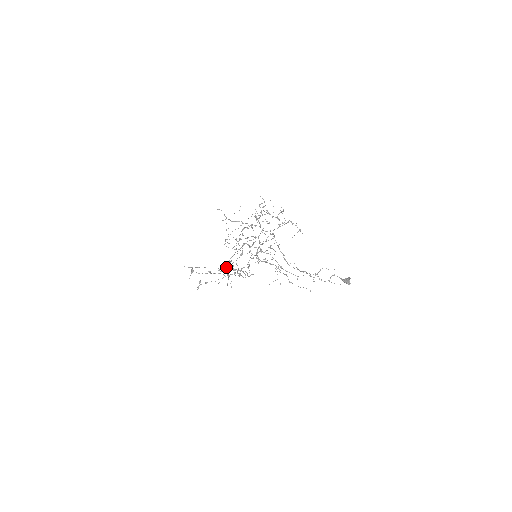
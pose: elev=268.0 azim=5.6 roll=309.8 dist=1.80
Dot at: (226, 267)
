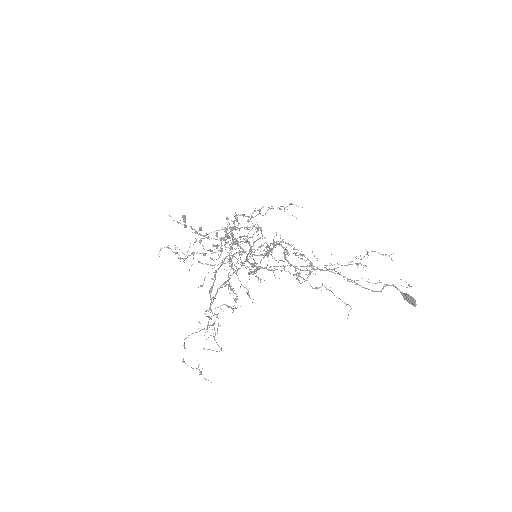
Dot at: occluded
